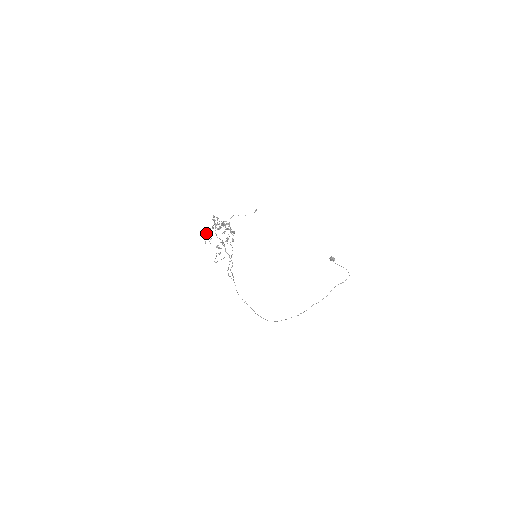
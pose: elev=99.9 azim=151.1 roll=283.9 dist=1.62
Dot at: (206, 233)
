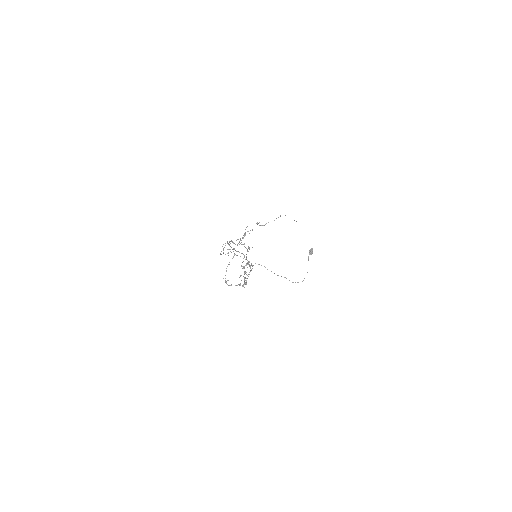
Dot at: occluded
